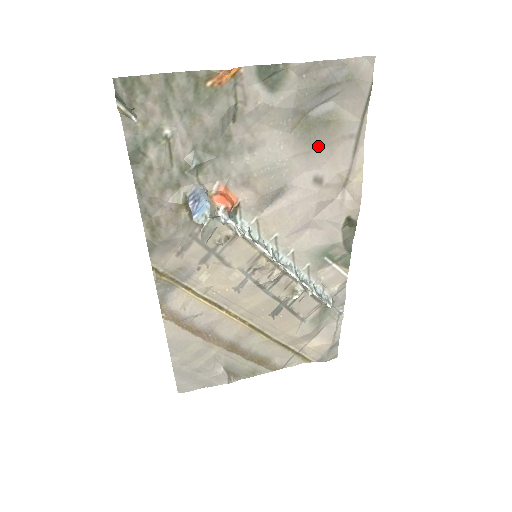
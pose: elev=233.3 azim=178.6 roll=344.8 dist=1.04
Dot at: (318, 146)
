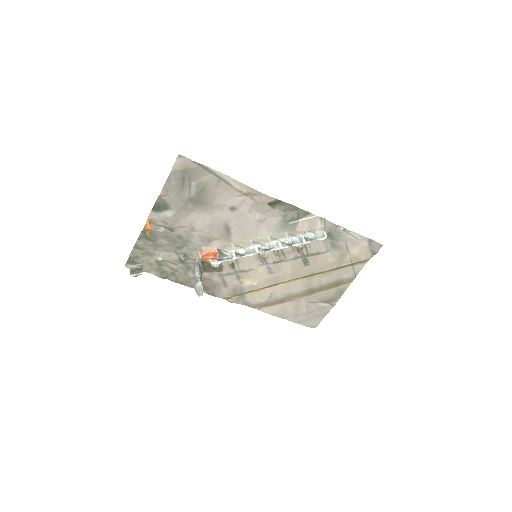
Dot at: (212, 200)
